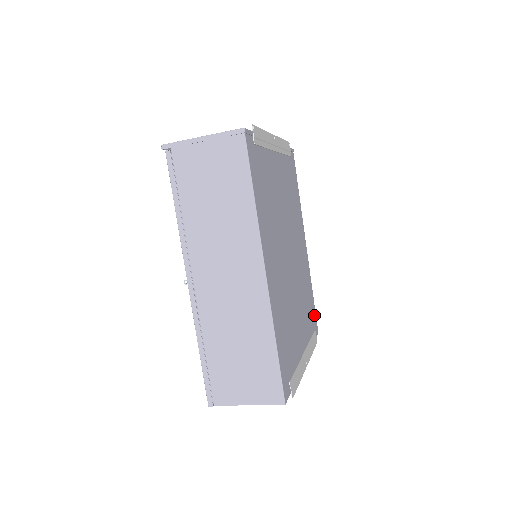
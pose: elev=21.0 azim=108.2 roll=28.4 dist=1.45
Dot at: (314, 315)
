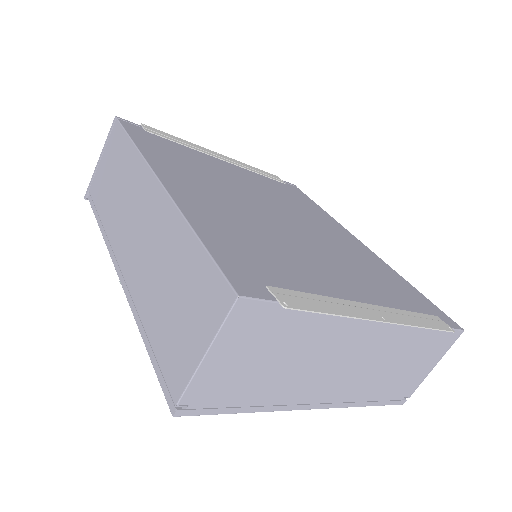
Dot at: (429, 305)
